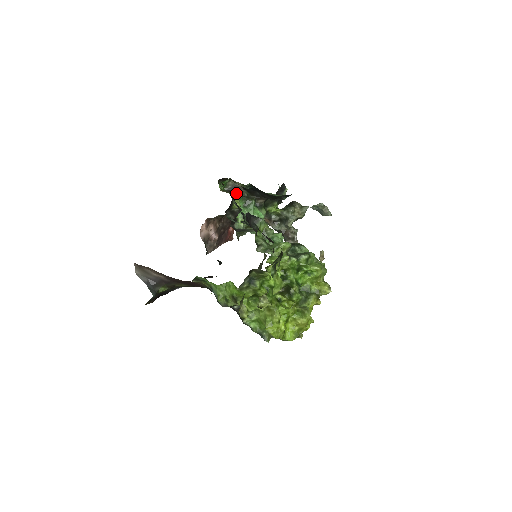
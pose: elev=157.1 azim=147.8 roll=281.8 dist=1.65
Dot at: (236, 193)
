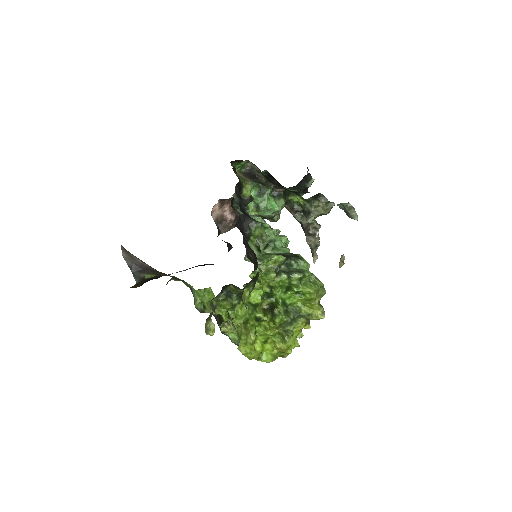
Dot at: (252, 178)
